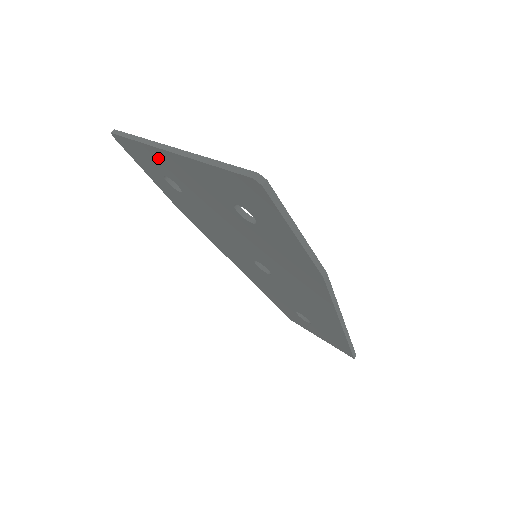
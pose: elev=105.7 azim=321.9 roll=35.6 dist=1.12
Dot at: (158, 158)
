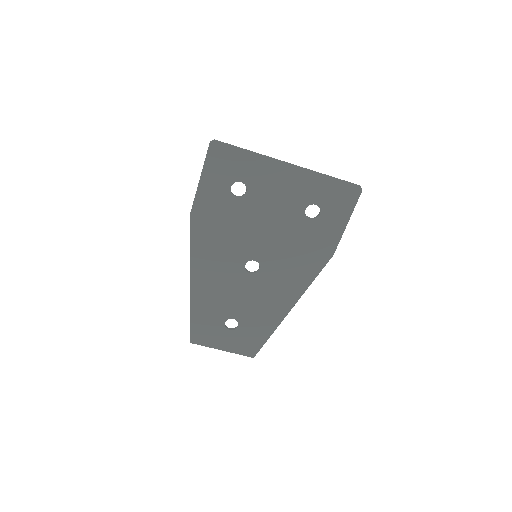
Dot at: (262, 167)
